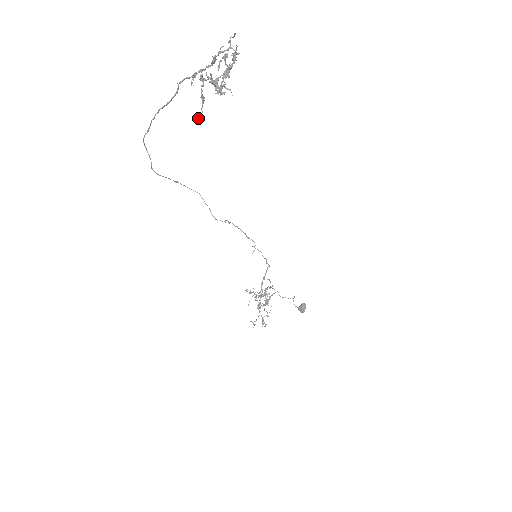
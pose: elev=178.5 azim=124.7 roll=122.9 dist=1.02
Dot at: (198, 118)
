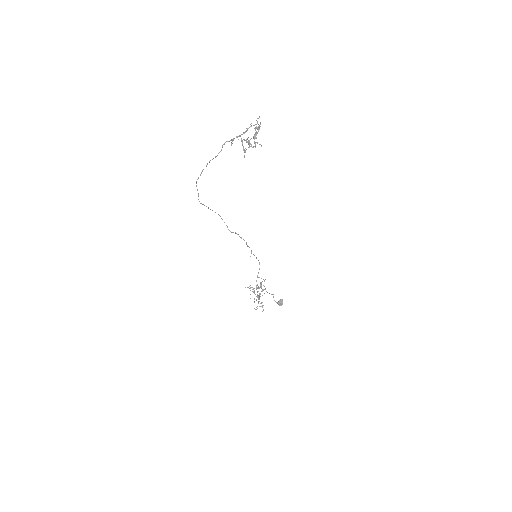
Dot at: occluded
